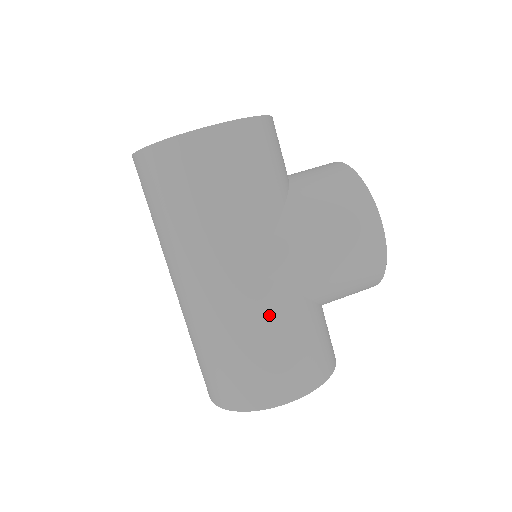
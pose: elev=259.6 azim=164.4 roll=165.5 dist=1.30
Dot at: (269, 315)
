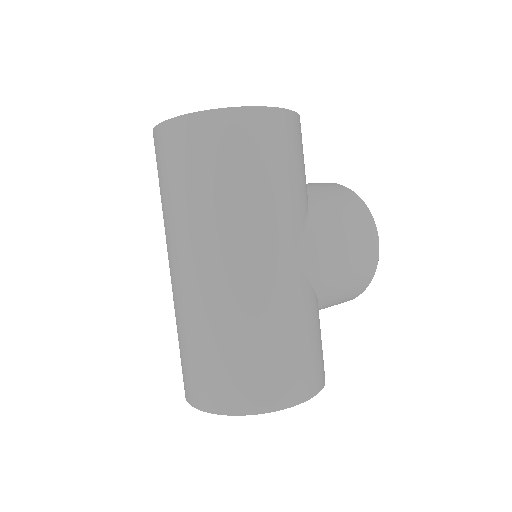
Dot at: (296, 306)
